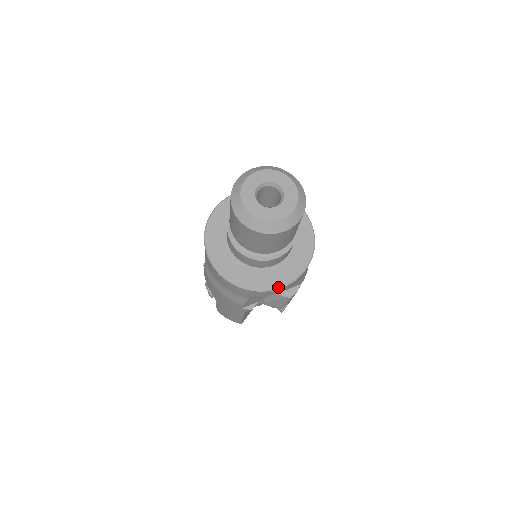
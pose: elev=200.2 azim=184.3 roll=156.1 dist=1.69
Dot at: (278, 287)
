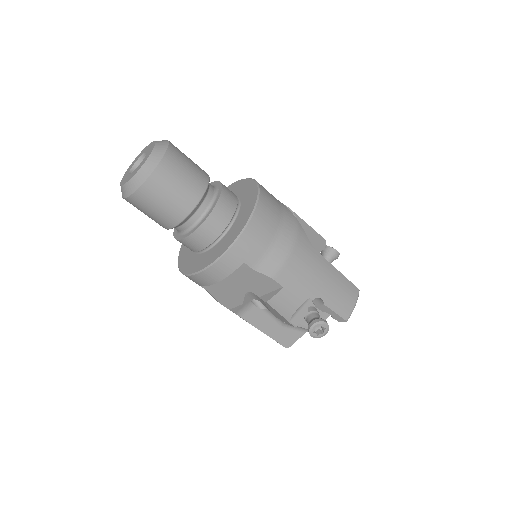
Dot at: (198, 271)
